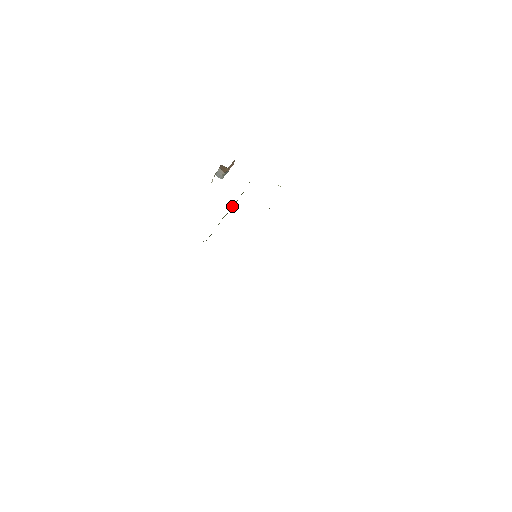
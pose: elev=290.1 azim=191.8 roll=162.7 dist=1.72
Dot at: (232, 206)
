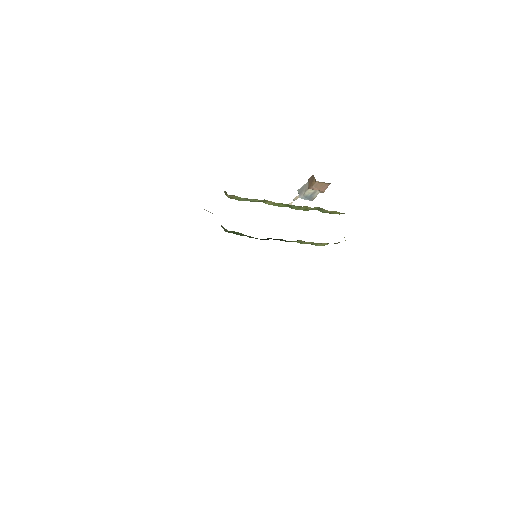
Dot at: (285, 205)
